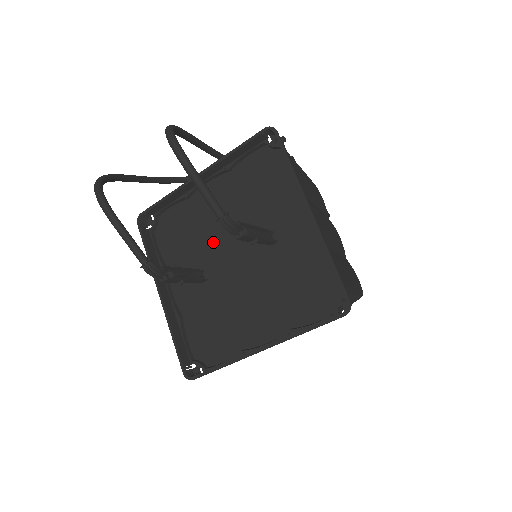
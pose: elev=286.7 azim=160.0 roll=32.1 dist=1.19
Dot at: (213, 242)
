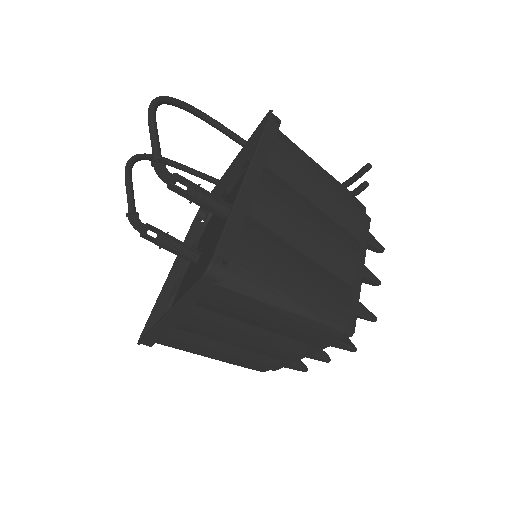
Dot at: (216, 227)
